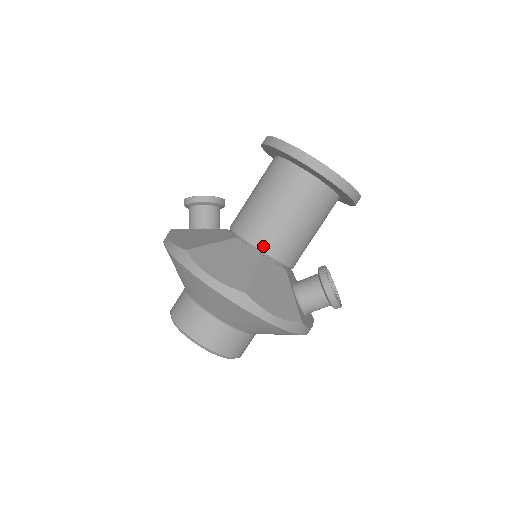
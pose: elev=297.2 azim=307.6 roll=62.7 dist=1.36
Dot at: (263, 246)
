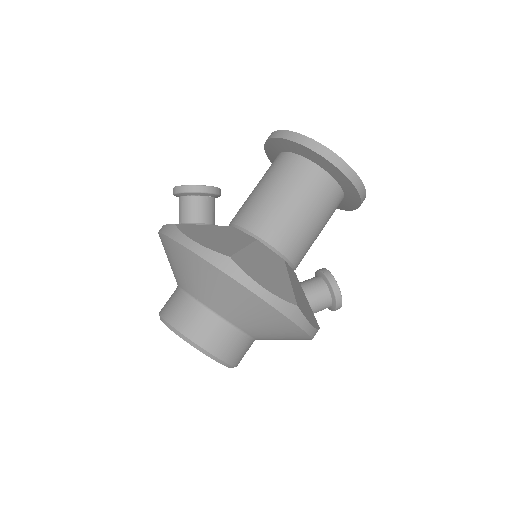
Dot at: (285, 250)
